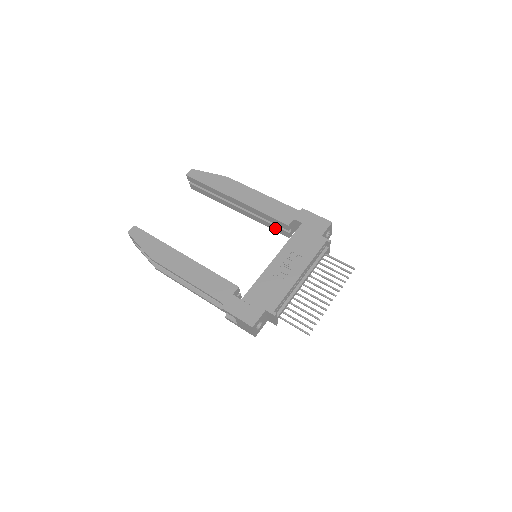
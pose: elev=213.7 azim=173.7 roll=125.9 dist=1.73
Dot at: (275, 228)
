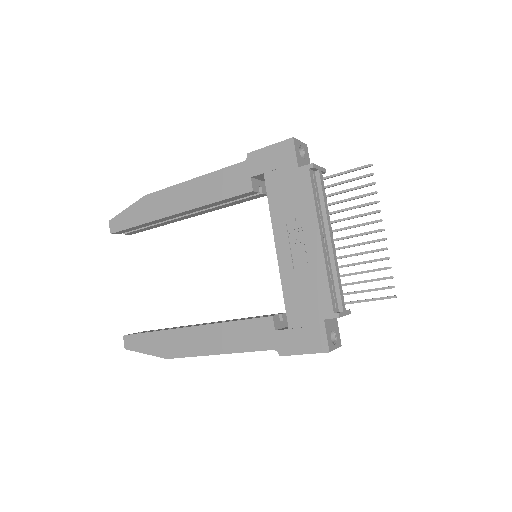
Dot at: (244, 200)
